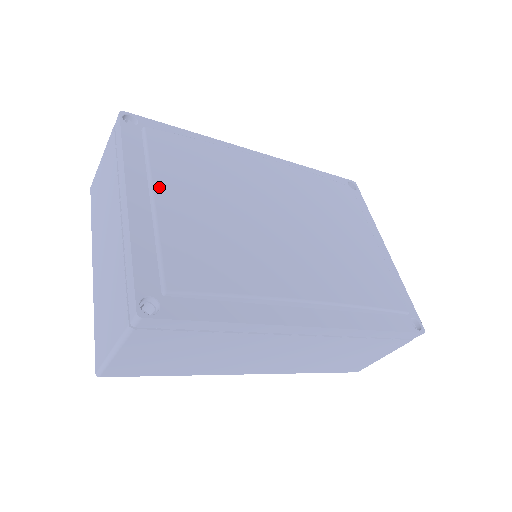
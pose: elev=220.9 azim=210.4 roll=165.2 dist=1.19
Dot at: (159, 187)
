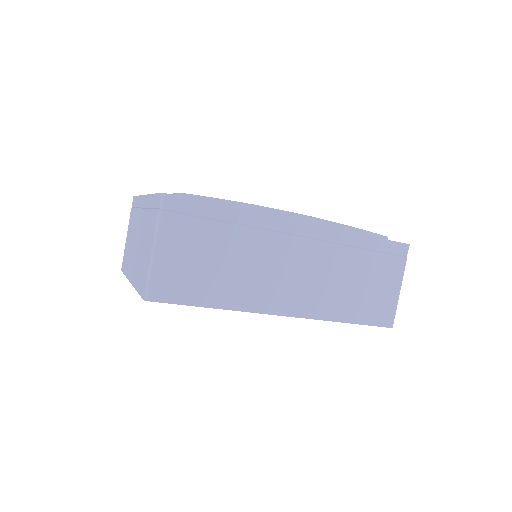
Dot at: occluded
